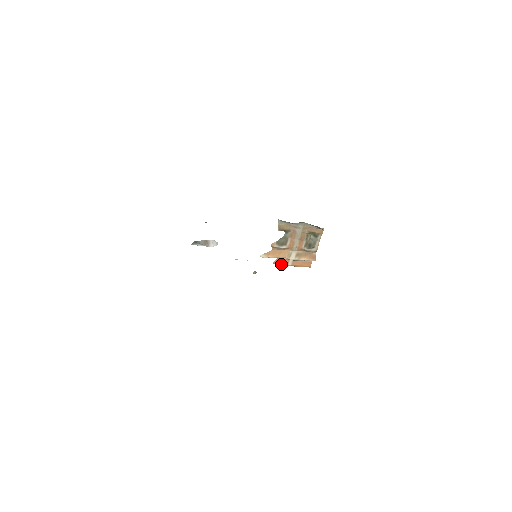
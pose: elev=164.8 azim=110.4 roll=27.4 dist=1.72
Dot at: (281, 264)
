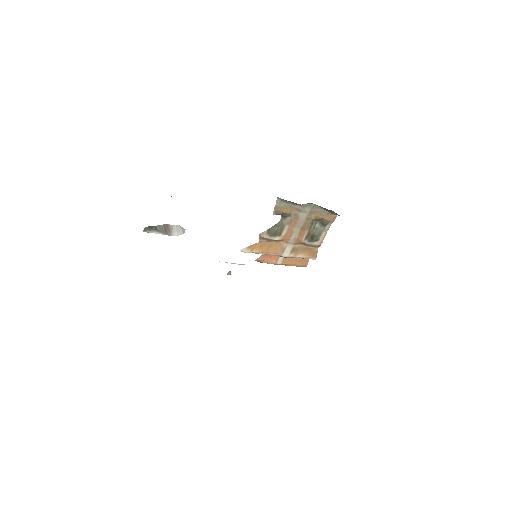
Dot at: (267, 262)
